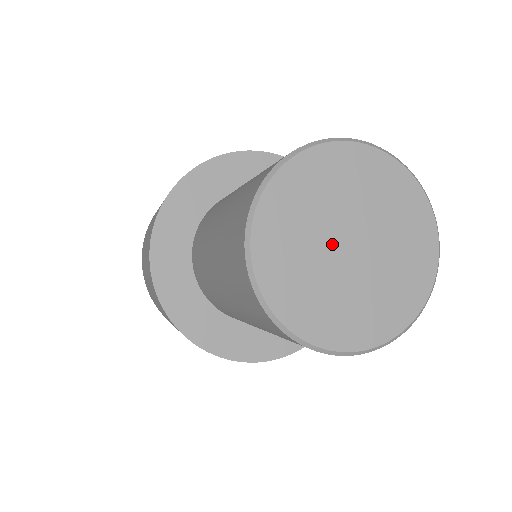
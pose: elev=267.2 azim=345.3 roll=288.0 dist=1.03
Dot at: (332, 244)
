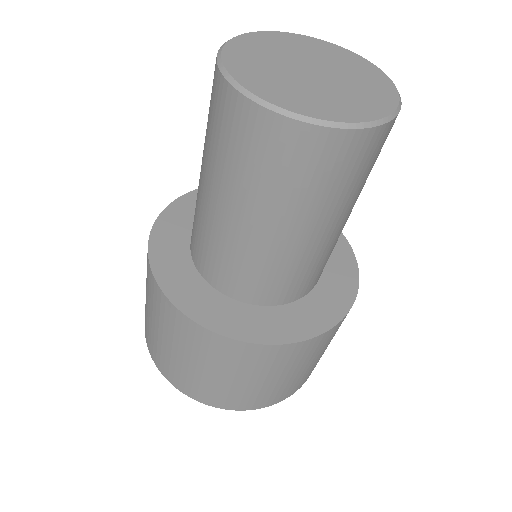
Dot at: (303, 77)
